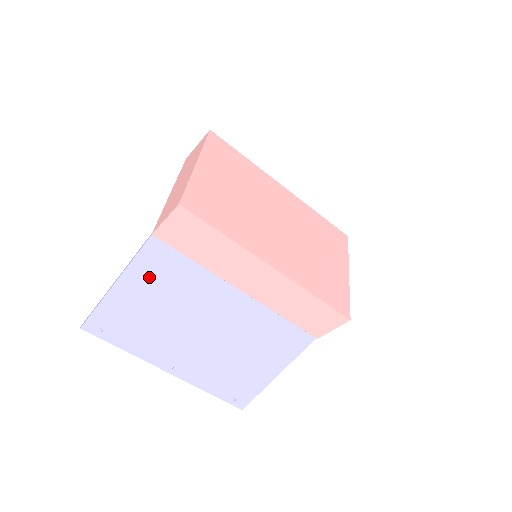
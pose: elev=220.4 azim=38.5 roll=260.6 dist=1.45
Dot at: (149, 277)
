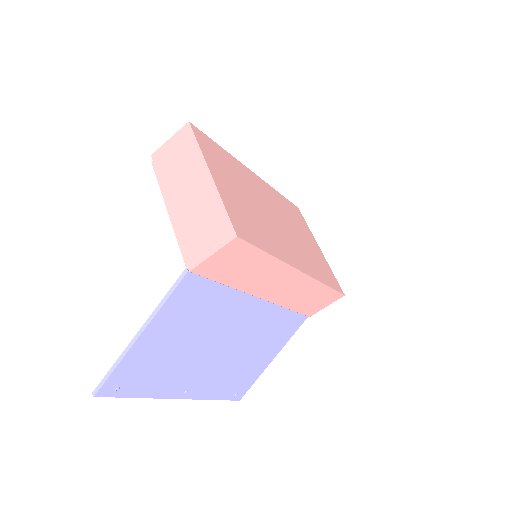
Dot at: (178, 316)
